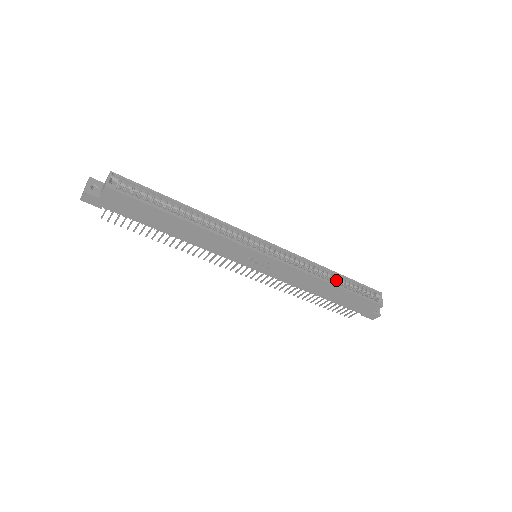
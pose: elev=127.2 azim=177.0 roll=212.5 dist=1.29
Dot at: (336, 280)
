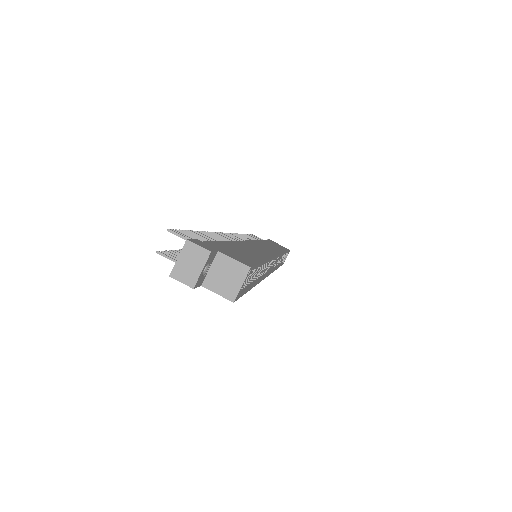
Dot at: occluded
